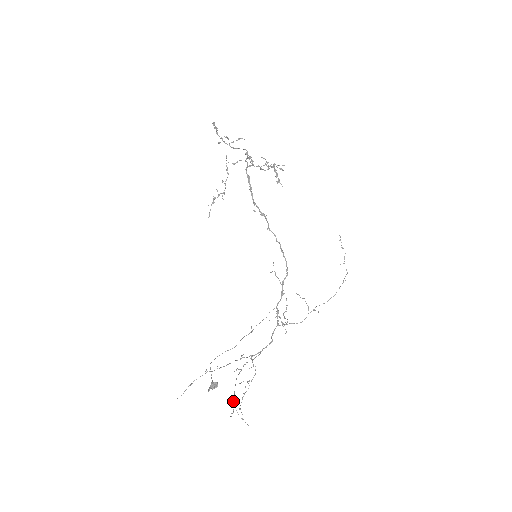
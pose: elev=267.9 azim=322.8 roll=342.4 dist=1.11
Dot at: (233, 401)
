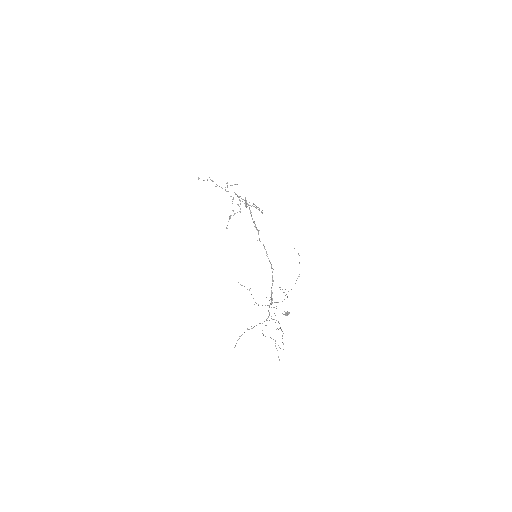
Dot at: (275, 341)
